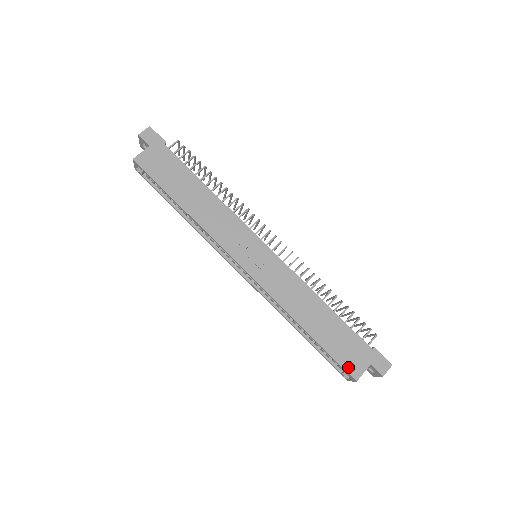
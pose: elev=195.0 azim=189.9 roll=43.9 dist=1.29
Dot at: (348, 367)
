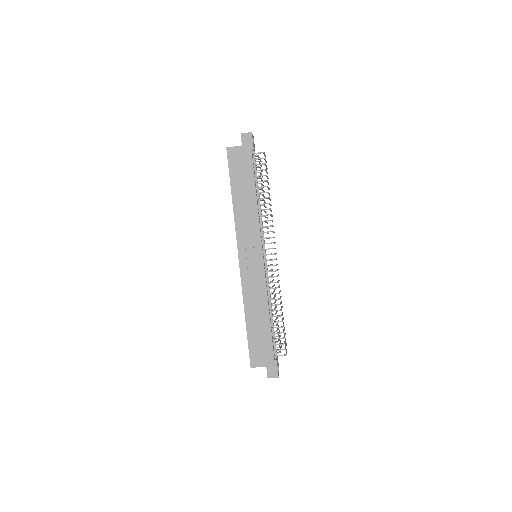
Dot at: (252, 357)
